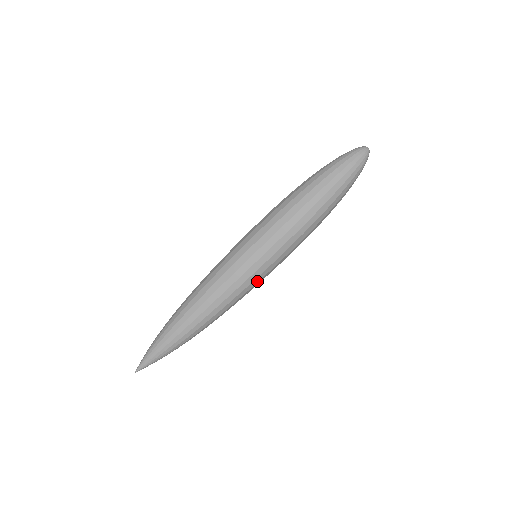
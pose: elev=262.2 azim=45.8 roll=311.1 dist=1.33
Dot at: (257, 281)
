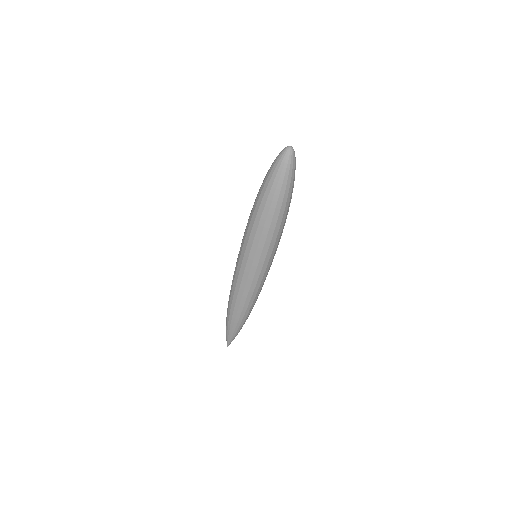
Dot at: occluded
